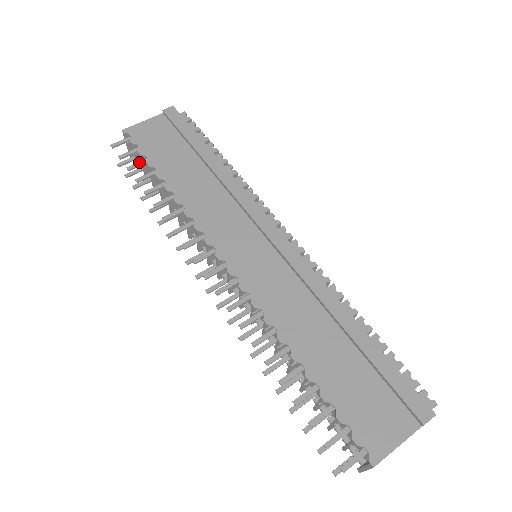
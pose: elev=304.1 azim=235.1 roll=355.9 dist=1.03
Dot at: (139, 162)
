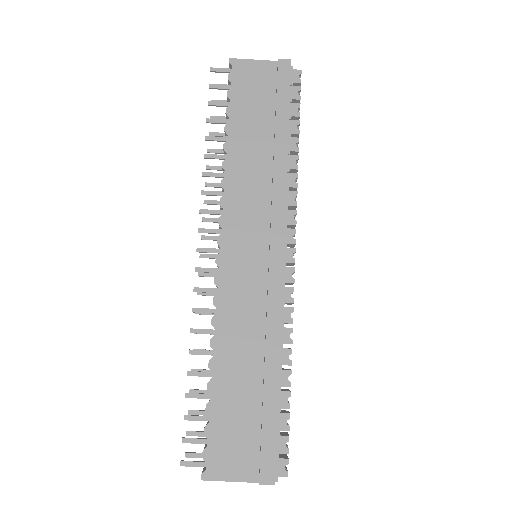
Dot at: (222, 102)
